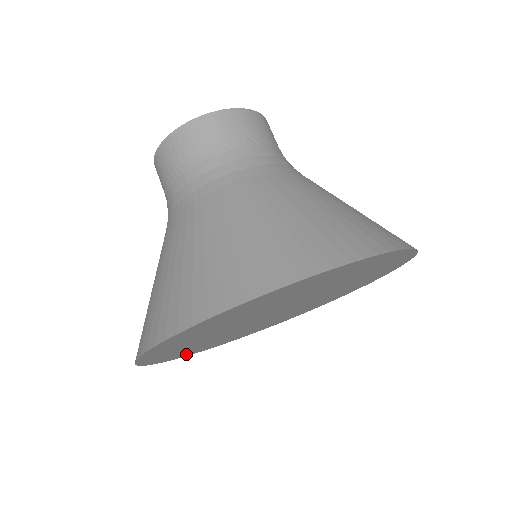
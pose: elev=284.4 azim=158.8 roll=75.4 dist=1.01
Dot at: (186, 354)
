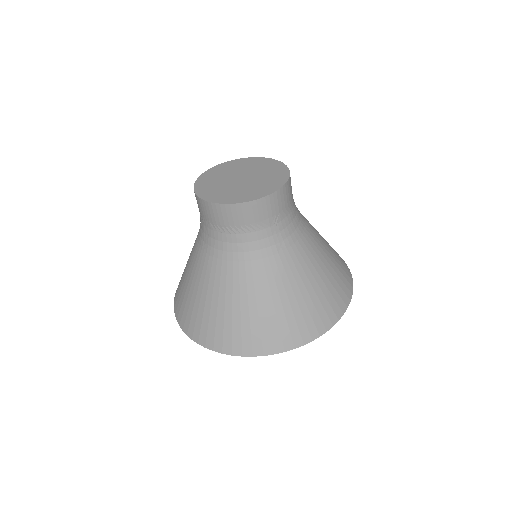
Dot at: occluded
